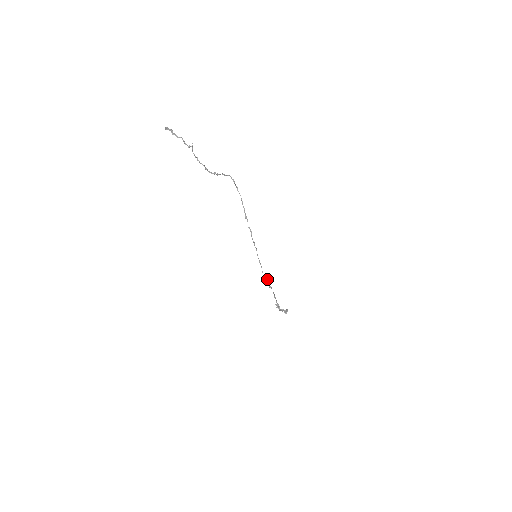
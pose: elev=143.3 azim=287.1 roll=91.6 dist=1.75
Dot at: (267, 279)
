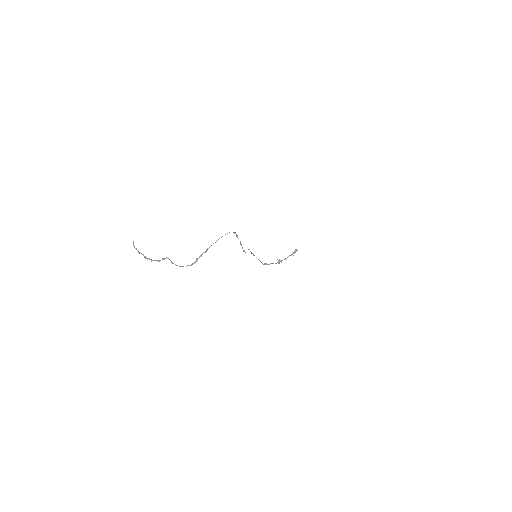
Dot at: (266, 263)
